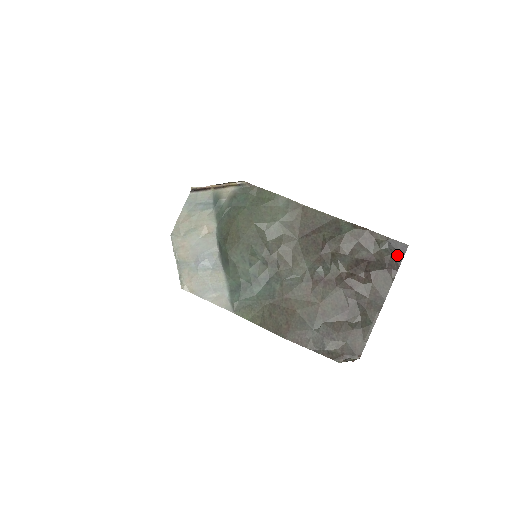
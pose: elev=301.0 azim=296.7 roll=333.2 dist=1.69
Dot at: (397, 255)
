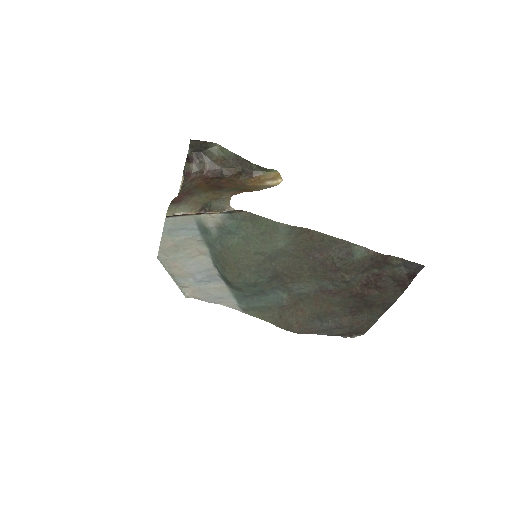
Dot at: (411, 273)
